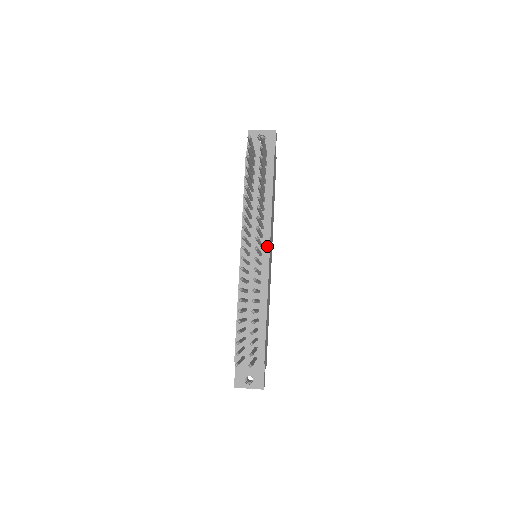
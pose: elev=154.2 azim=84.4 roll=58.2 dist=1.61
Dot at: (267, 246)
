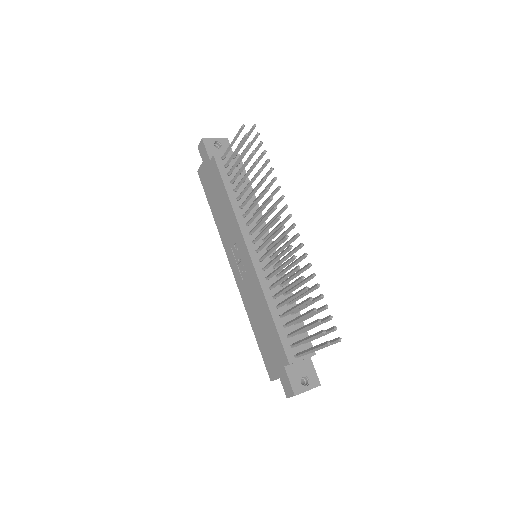
Dot at: occluded
